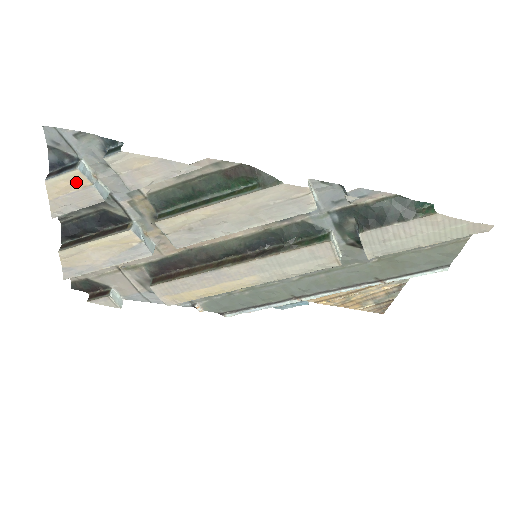
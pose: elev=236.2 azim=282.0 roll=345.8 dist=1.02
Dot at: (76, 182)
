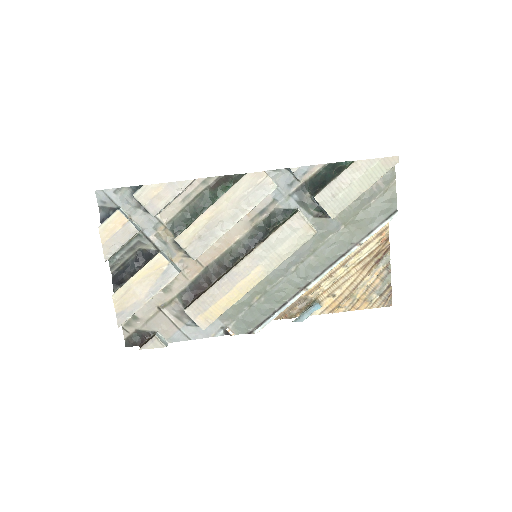
Dot at: (118, 222)
